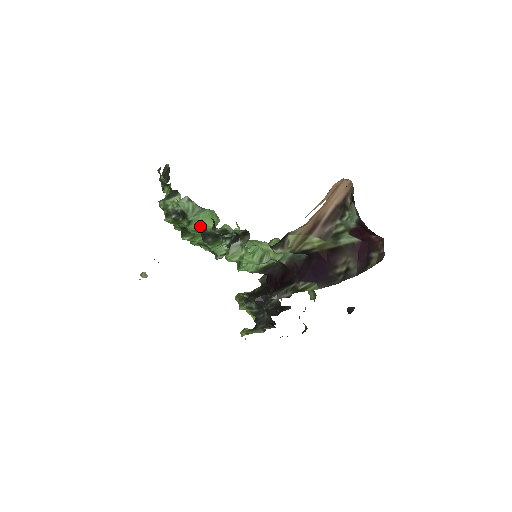
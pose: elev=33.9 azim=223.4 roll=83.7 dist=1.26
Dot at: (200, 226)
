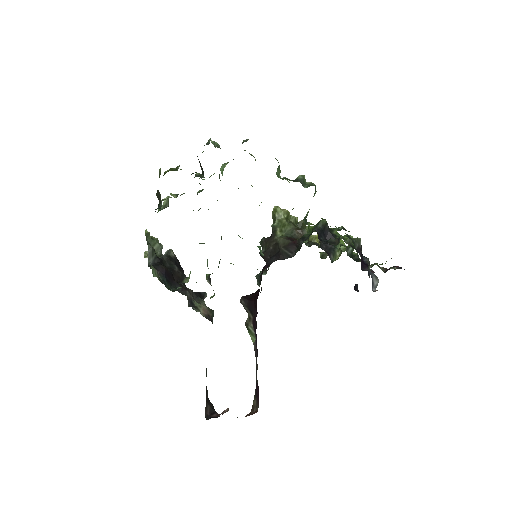
Dot at: occluded
